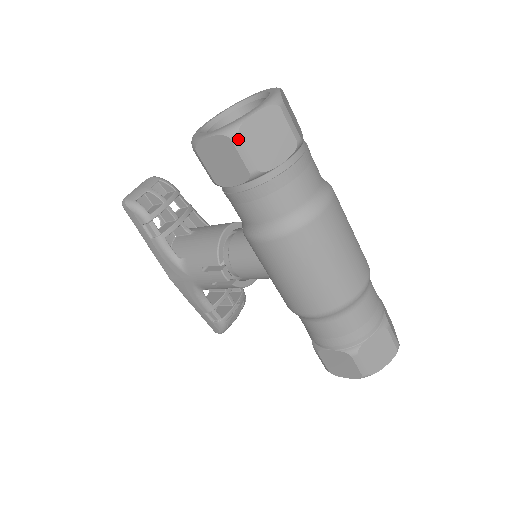
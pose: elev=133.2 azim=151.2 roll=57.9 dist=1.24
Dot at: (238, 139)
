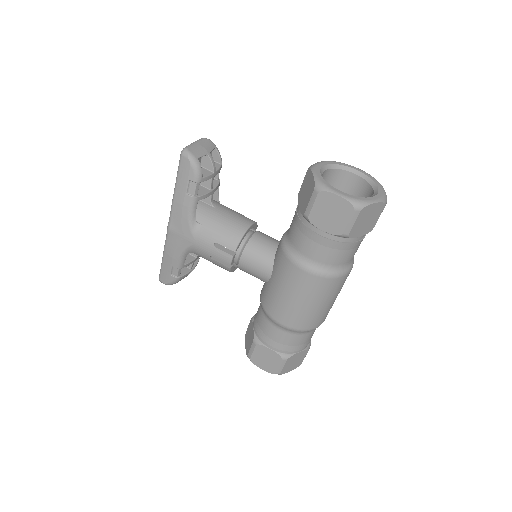
Dot at: (358, 213)
